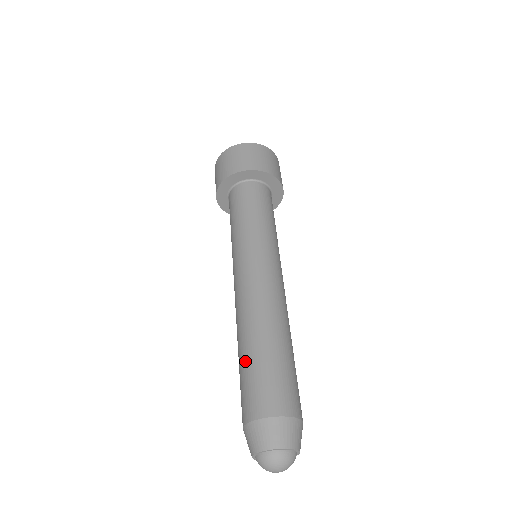
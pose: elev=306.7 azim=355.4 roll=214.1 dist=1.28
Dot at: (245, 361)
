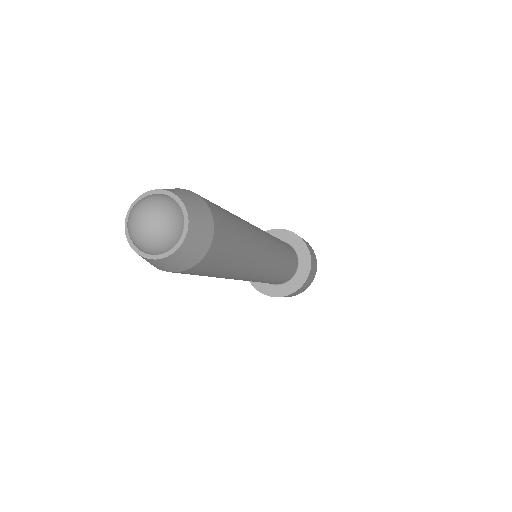
Dot at: occluded
